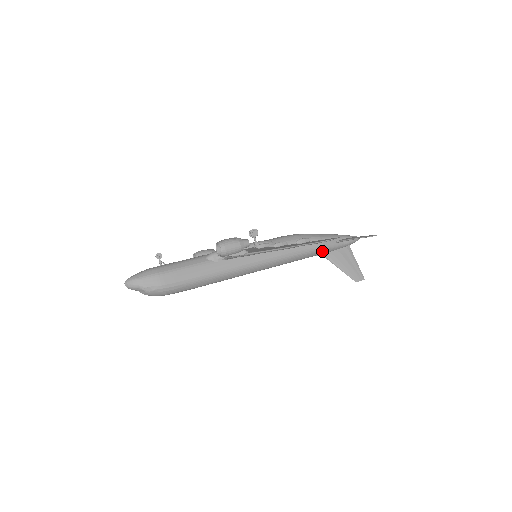
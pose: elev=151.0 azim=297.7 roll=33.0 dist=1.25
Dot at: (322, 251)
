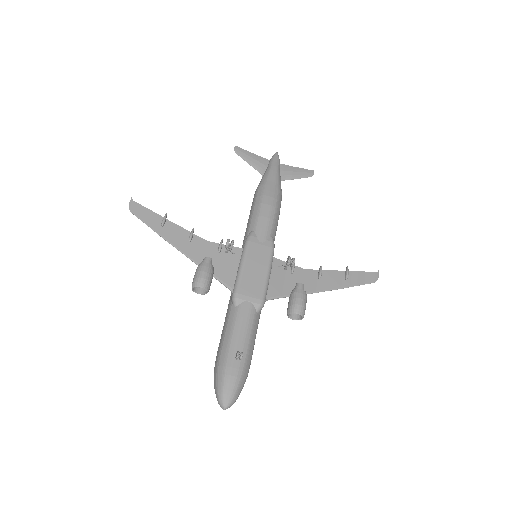
Dot at: occluded
